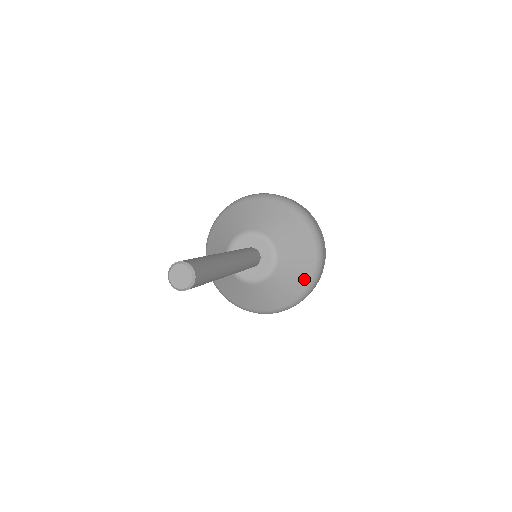
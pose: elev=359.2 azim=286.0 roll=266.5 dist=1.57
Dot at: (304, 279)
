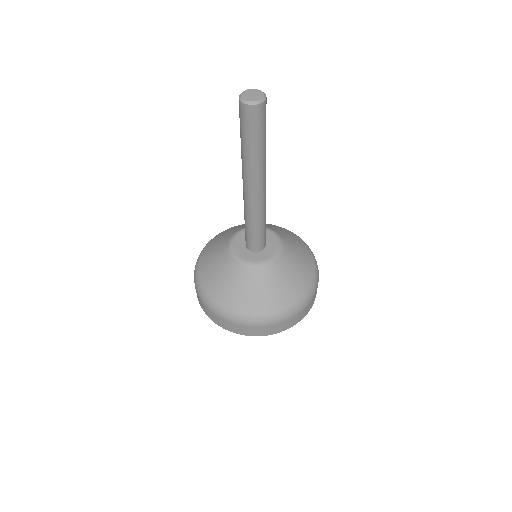
Dot at: (304, 281)
